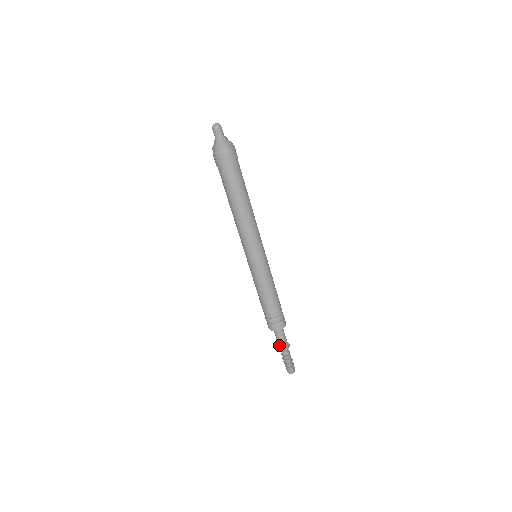
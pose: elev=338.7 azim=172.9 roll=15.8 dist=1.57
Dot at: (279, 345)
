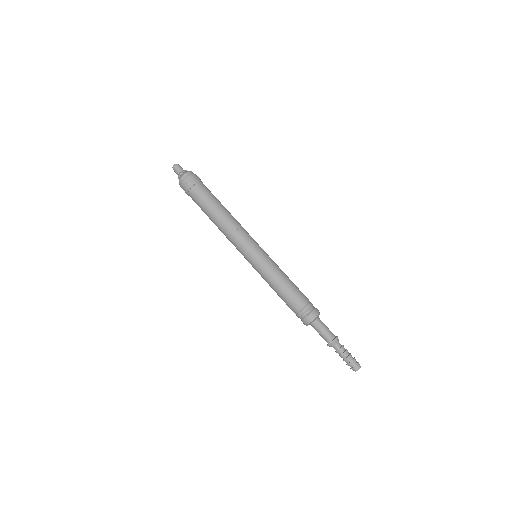
Dot at: (325, 340)
